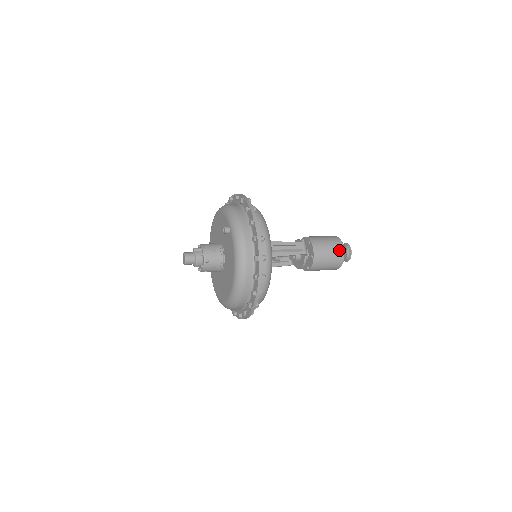
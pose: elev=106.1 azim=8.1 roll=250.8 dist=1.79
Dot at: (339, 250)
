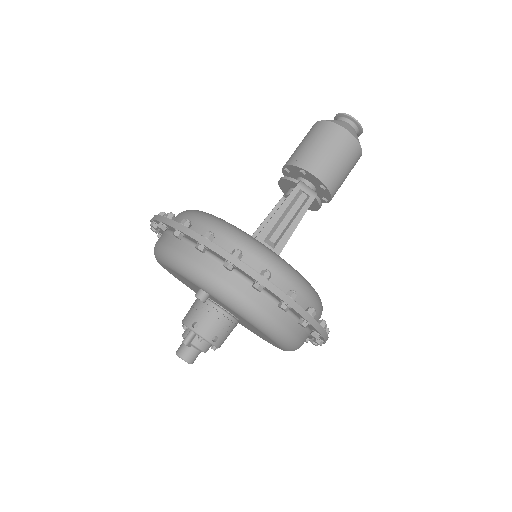
Dot at: (346, 141)
